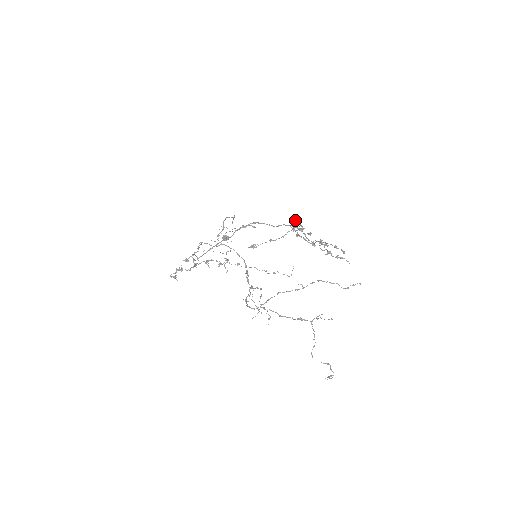
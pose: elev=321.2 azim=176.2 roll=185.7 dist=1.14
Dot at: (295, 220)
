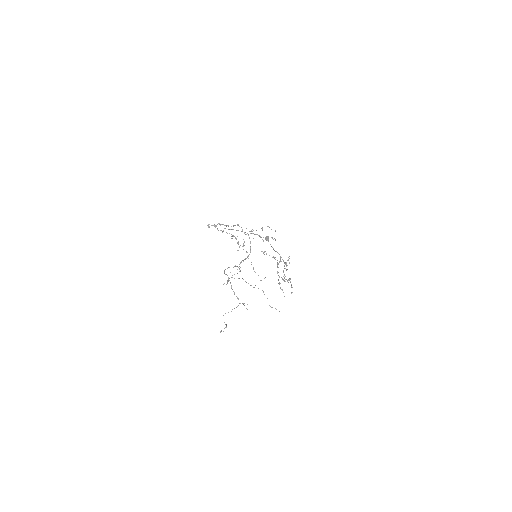
Dot at: occluded
